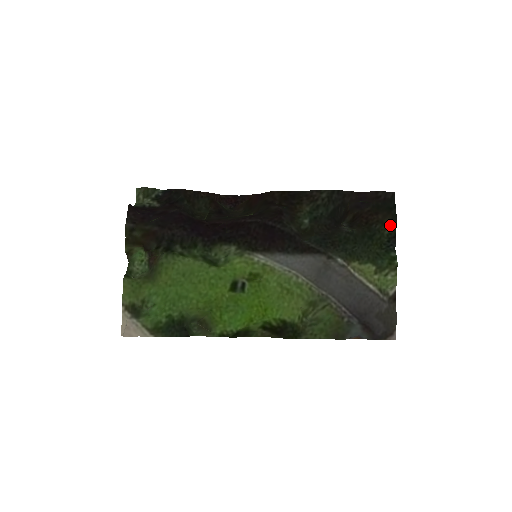
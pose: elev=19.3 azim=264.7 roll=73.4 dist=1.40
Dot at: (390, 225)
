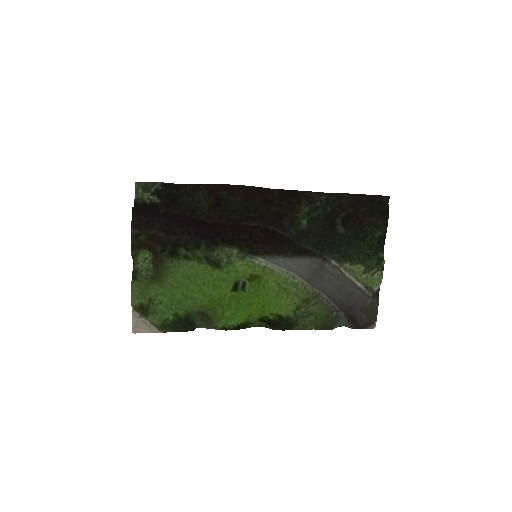
Dot at: (382, 228)
